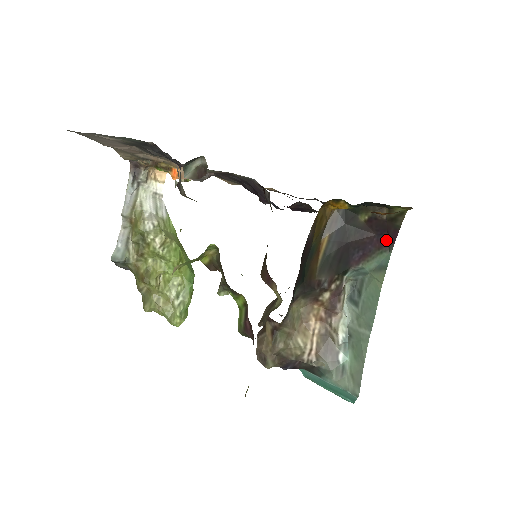
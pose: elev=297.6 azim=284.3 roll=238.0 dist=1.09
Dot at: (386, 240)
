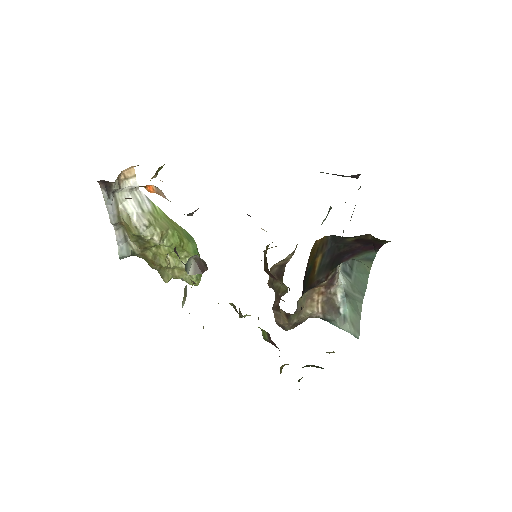
Dot at: (372, 247)
